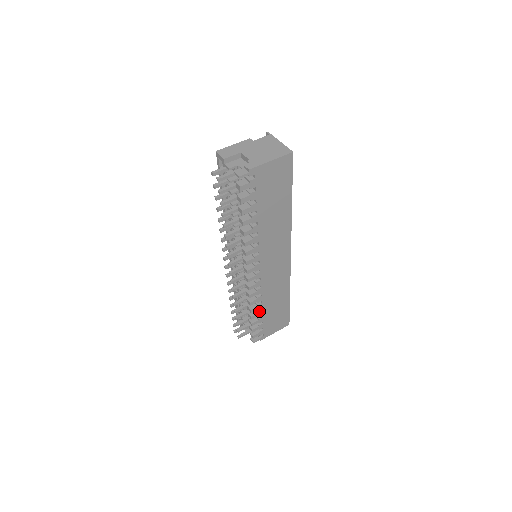
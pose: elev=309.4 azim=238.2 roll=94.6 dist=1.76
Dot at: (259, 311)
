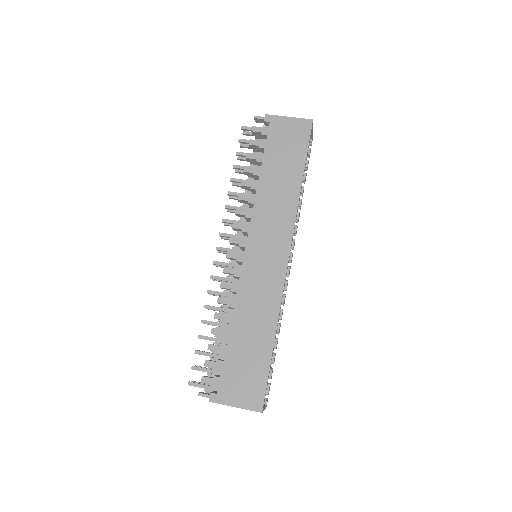
Dot at: occluded
